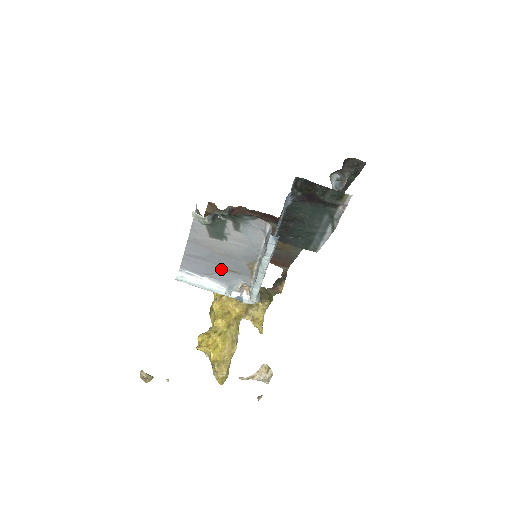
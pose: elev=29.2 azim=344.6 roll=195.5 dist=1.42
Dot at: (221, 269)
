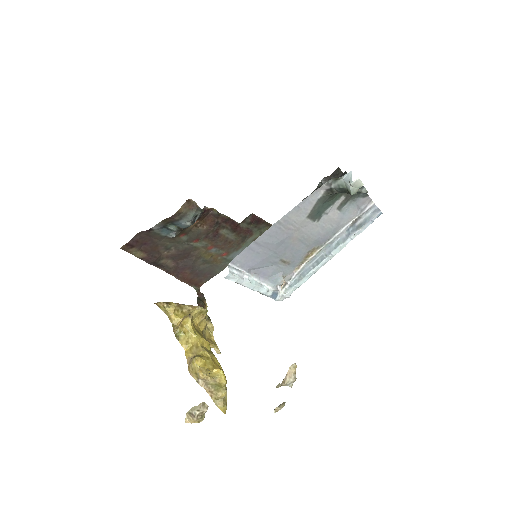
Dot at: (275, 260)
